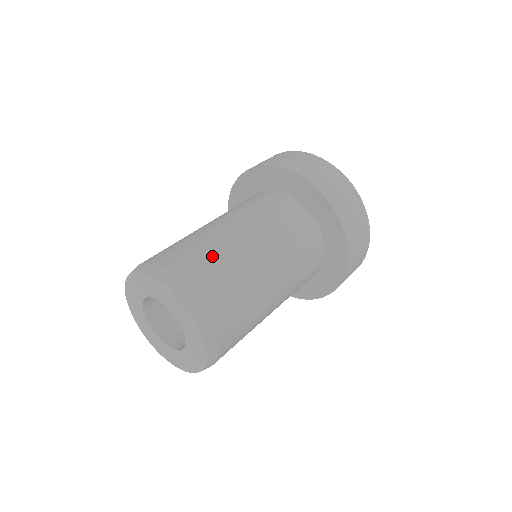
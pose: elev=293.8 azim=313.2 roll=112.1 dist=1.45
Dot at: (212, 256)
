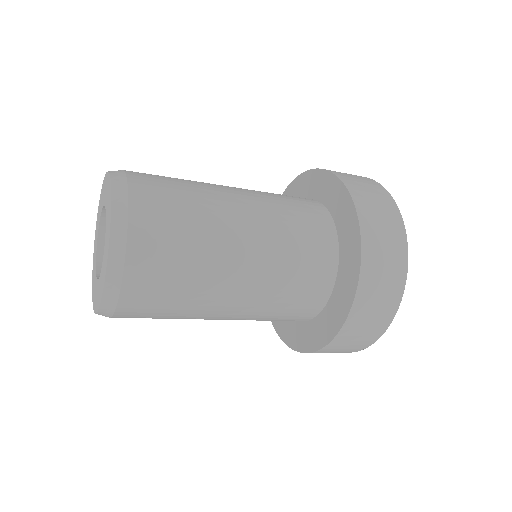
Dot at: (187, 212)
